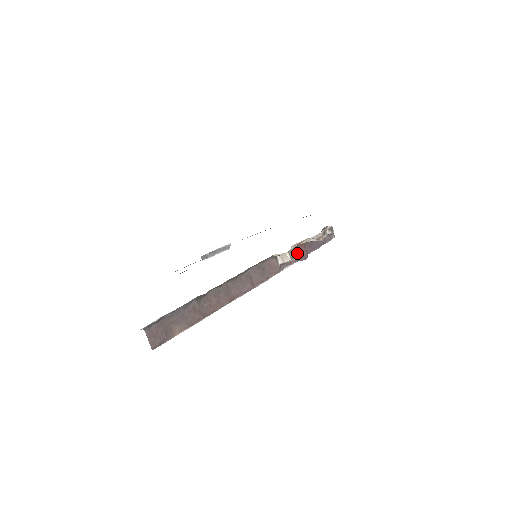
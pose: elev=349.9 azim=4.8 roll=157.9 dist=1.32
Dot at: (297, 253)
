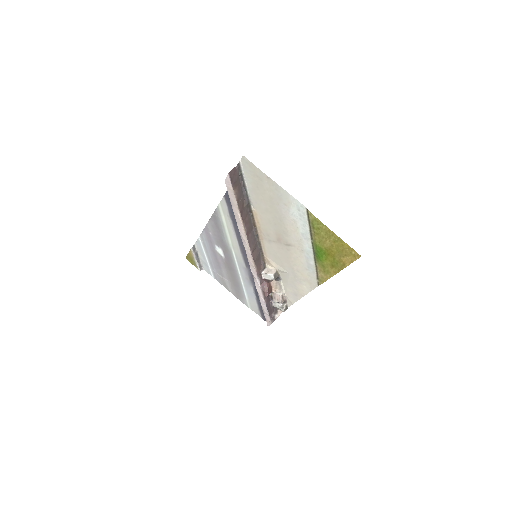
Dot at: occluded
